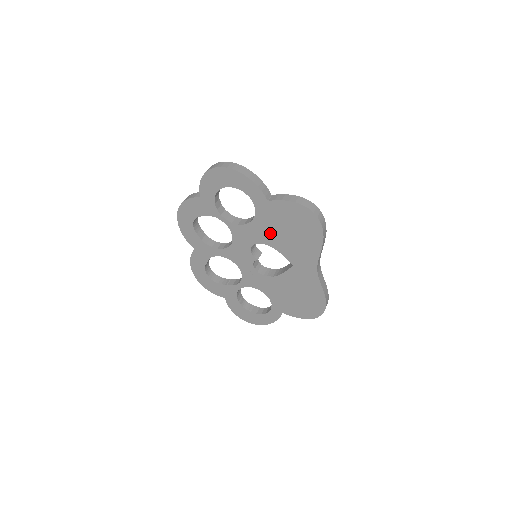
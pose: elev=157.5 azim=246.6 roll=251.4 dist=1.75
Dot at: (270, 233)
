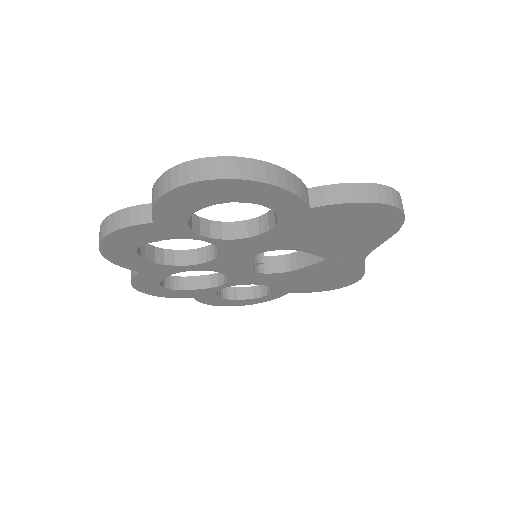
Dot at: (298, 239)
